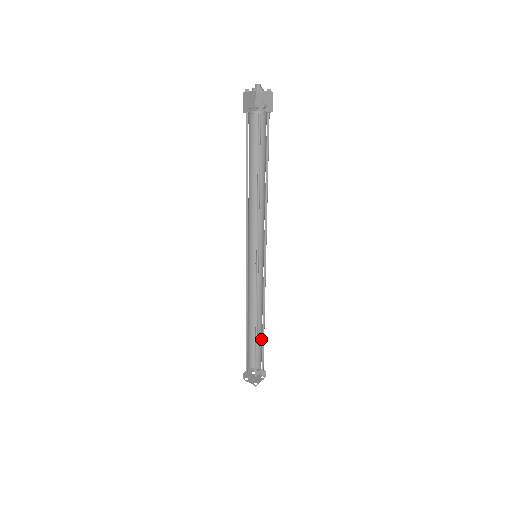
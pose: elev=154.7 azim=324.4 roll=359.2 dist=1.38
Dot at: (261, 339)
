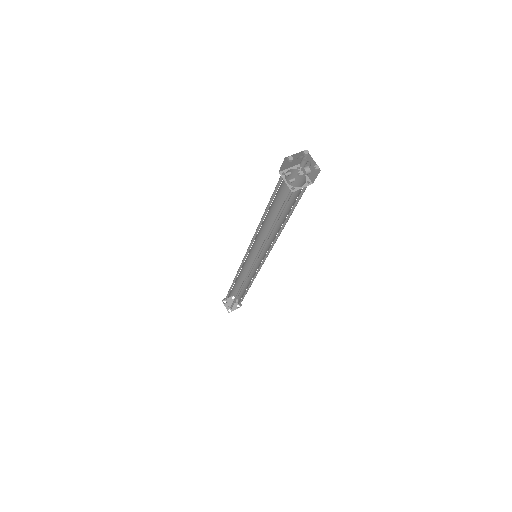
Dot at: (244, 291)
